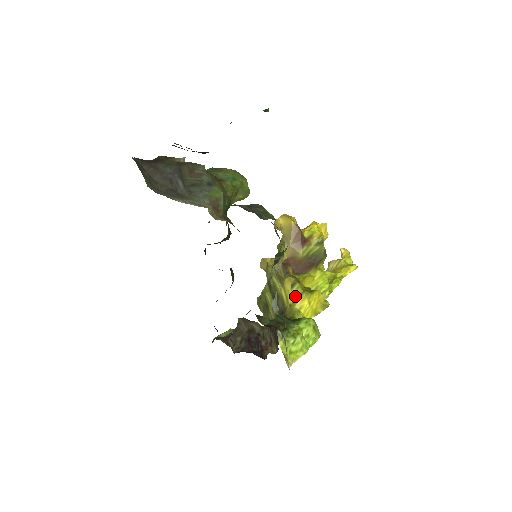
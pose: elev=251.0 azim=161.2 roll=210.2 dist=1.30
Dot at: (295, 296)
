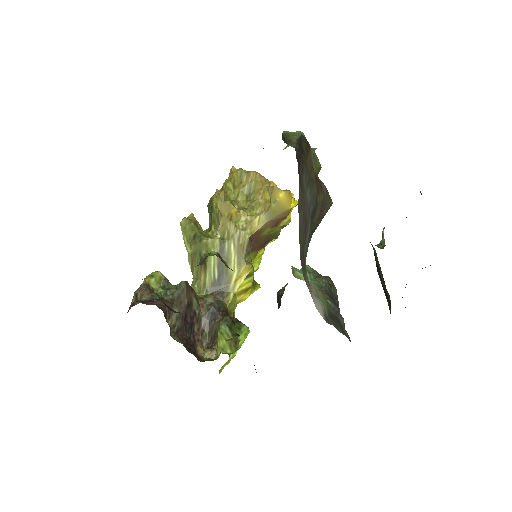
Dot at: (244, 288)
